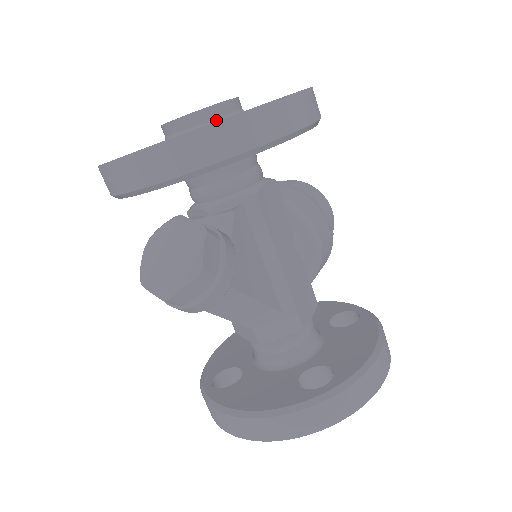
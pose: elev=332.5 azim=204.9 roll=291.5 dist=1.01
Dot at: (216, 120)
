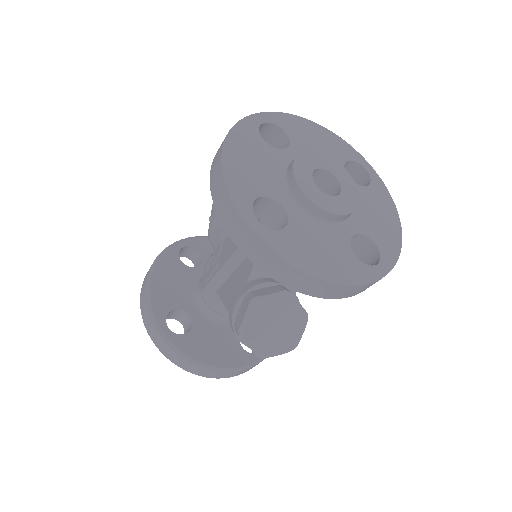
Dot at: (346, 220)
